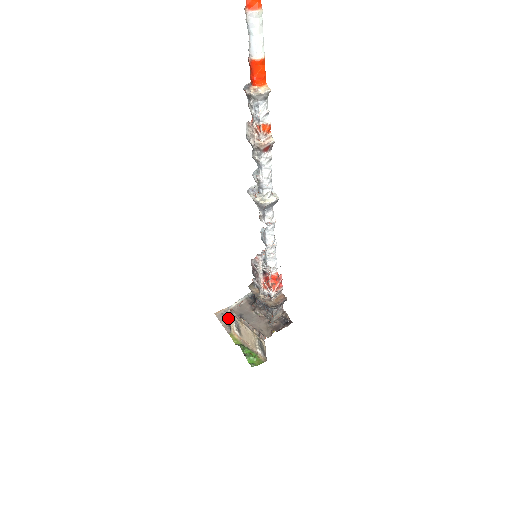
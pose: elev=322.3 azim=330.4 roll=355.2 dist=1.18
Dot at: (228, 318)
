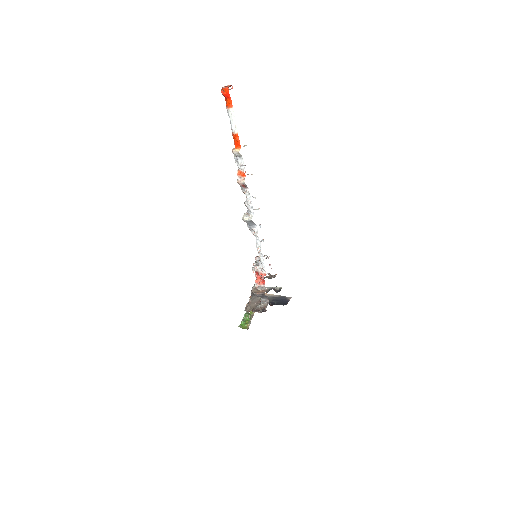
Dot at: occluded
